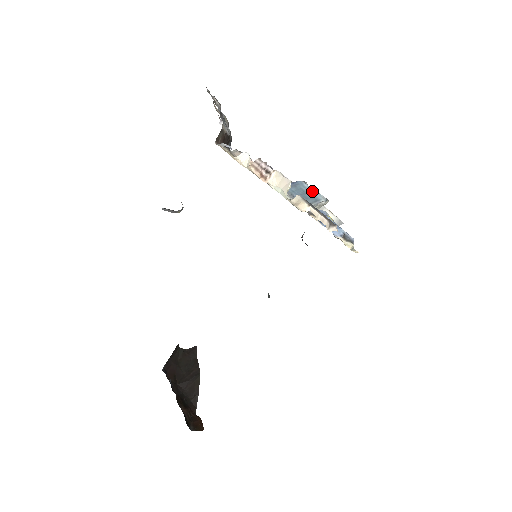
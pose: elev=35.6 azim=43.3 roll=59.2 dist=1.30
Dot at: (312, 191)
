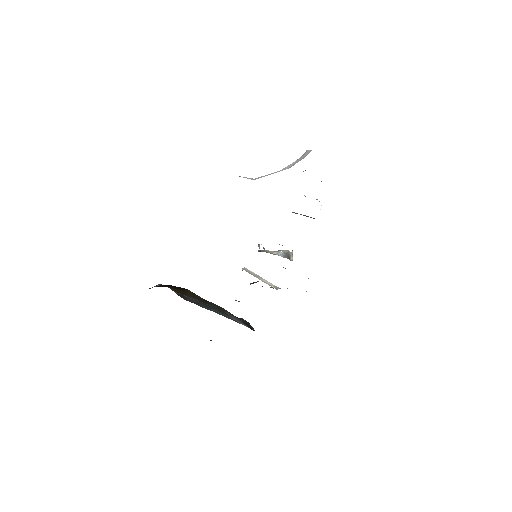
Dot at: (280, 252)
